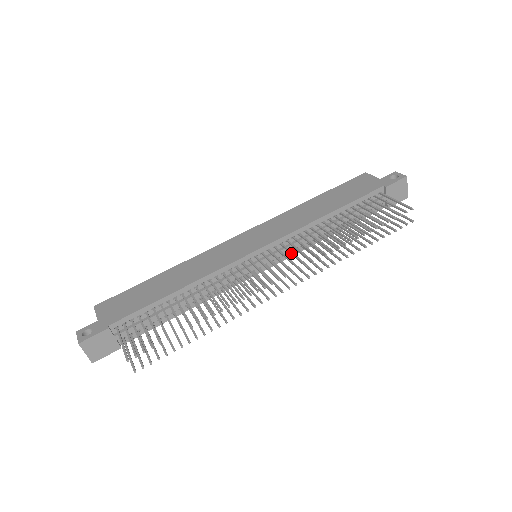
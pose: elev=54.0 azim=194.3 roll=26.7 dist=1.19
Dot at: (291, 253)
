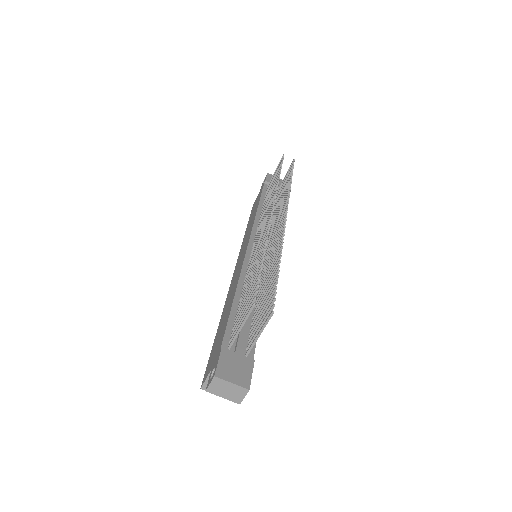
Dot at: (264, 217)
